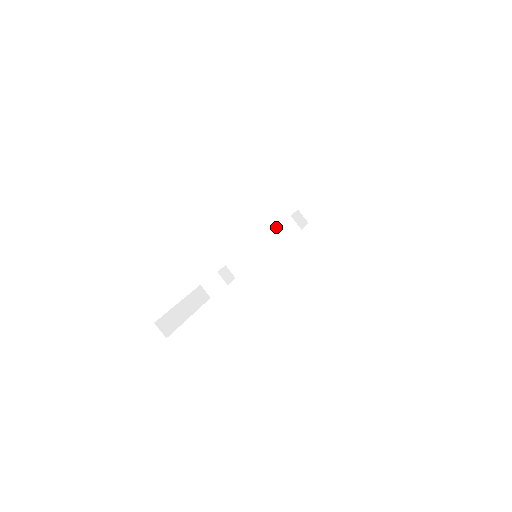
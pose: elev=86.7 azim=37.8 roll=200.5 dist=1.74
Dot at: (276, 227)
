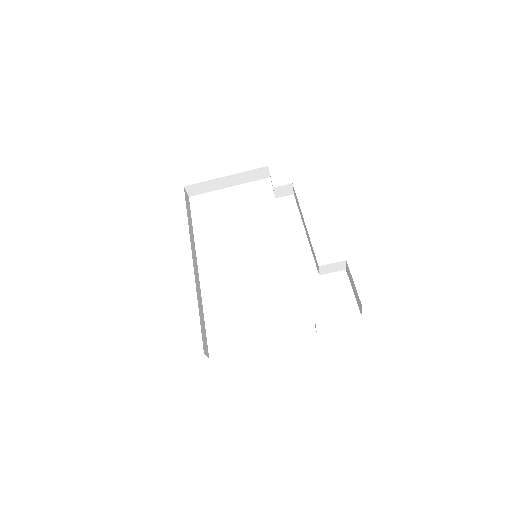
Dot at: occluded
